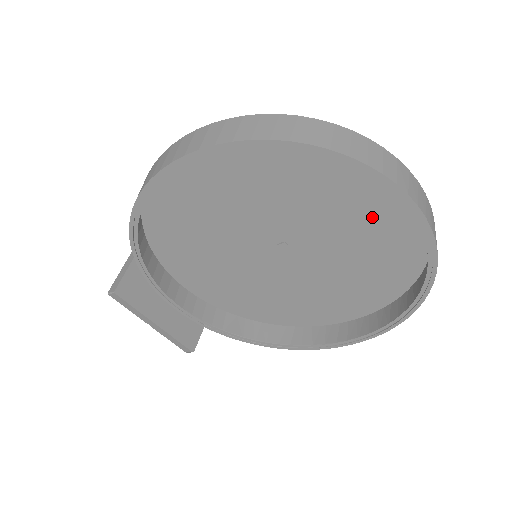
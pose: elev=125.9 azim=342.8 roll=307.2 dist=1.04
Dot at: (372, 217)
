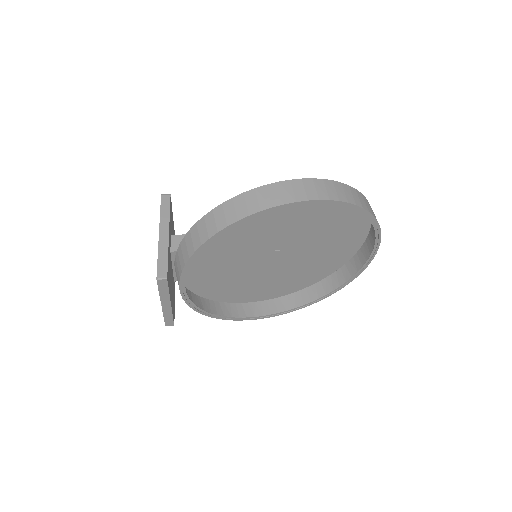
Dot at: (337, 244)
